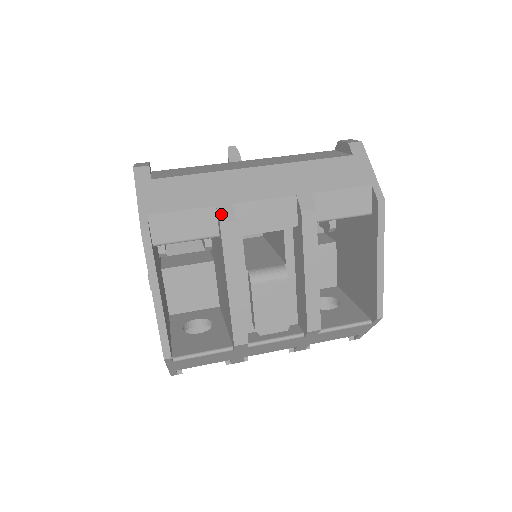
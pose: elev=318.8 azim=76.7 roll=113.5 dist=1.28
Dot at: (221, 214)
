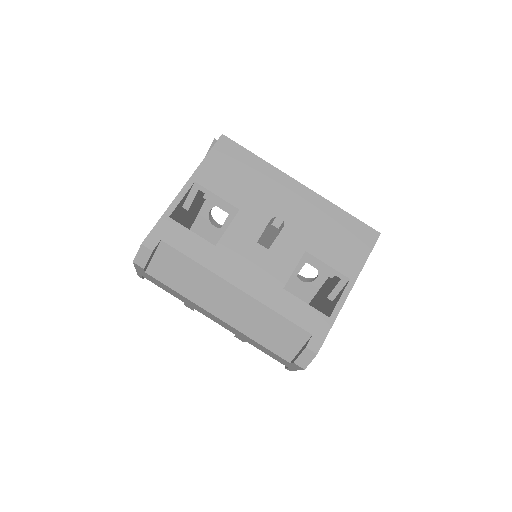
Dot at: (186, 305)
